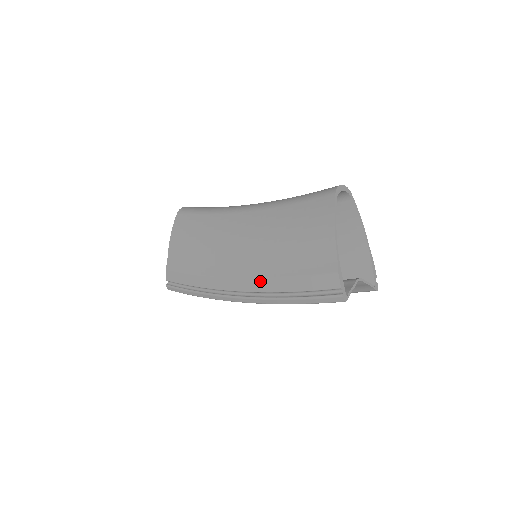
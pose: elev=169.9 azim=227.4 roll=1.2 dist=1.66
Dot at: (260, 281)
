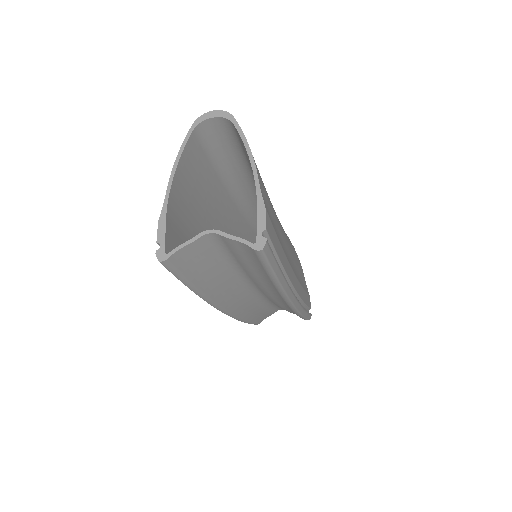
Dot at: occluded
